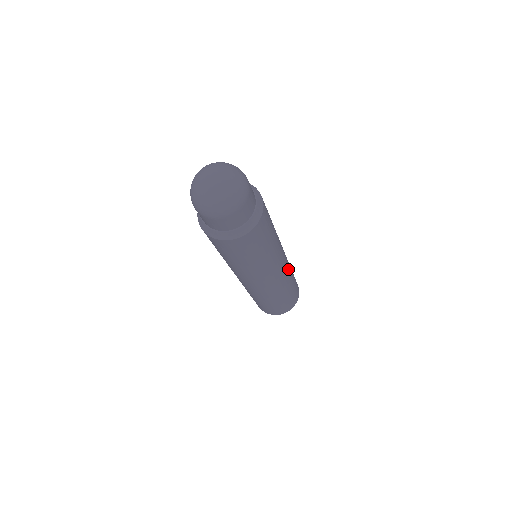
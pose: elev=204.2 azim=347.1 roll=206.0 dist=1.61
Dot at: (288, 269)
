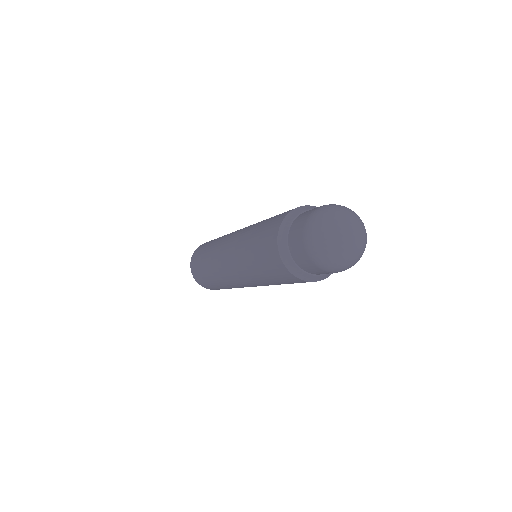
Dot at: occluded
